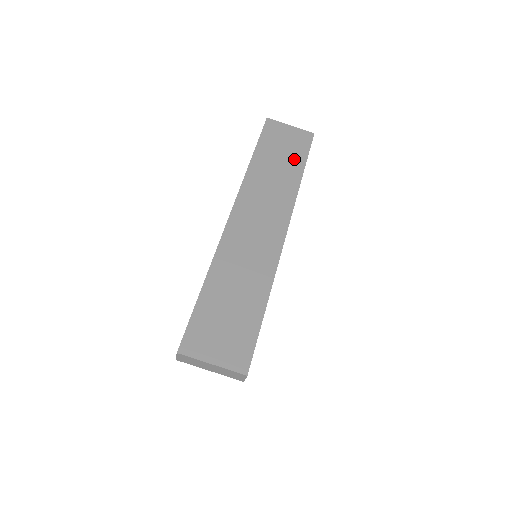
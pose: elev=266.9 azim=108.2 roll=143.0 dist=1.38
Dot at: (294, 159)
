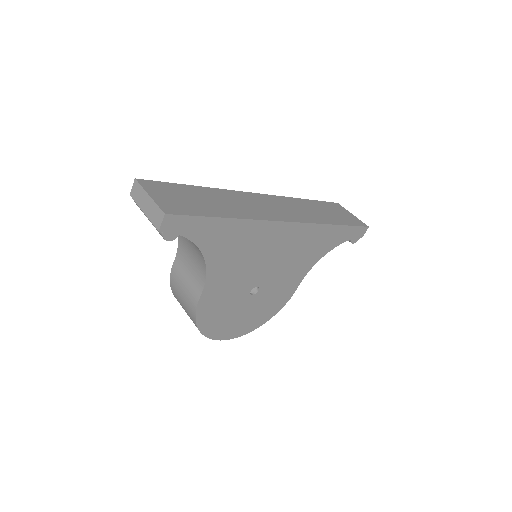
Dot at: (337, 219)
